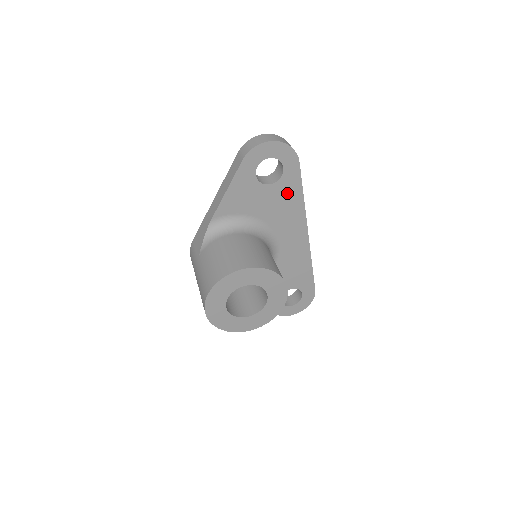
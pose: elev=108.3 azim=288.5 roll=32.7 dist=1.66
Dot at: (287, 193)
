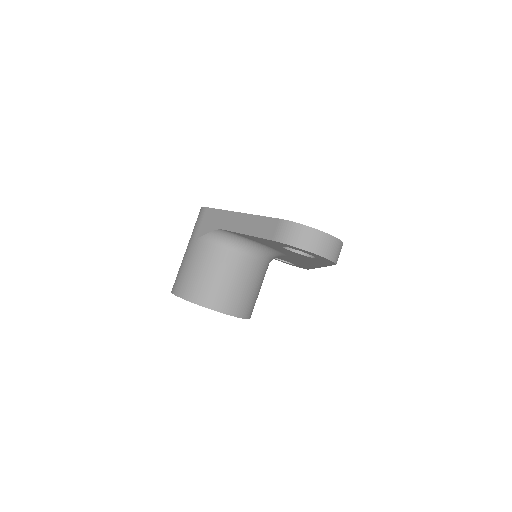
Dot at: (311, 259)
